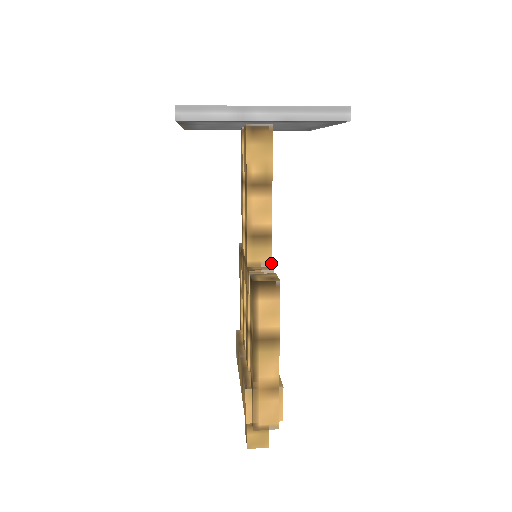
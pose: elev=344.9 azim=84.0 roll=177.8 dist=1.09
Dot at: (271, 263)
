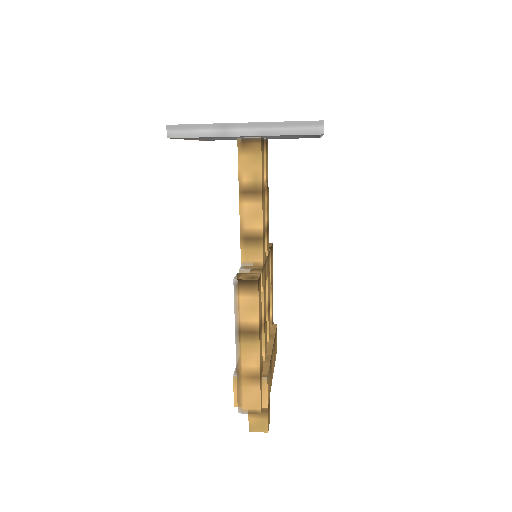
Dot at: (262, 263)
